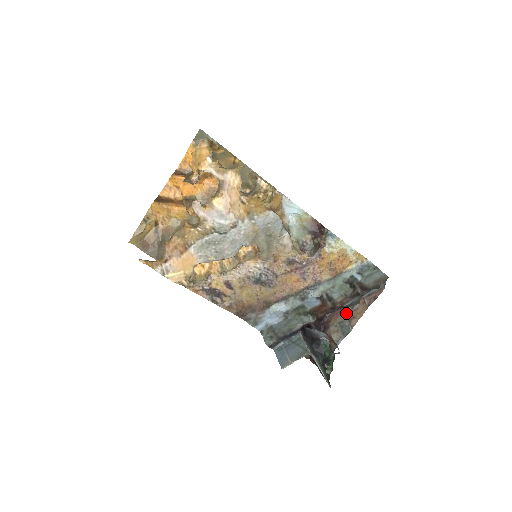
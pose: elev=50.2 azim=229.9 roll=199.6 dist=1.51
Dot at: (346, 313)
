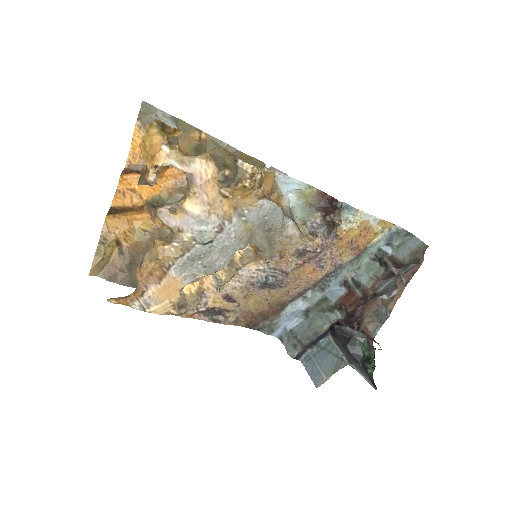
Dot at: (381, 299)
